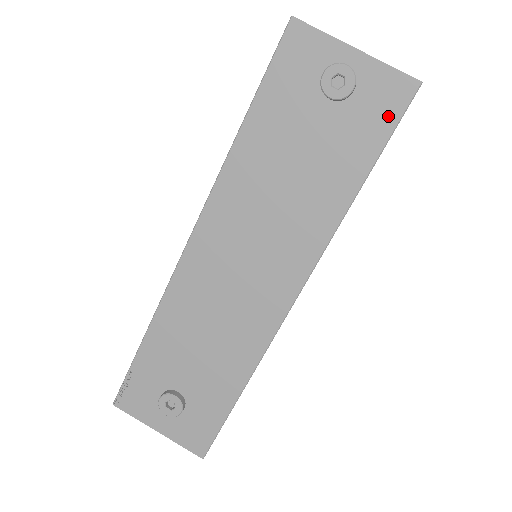
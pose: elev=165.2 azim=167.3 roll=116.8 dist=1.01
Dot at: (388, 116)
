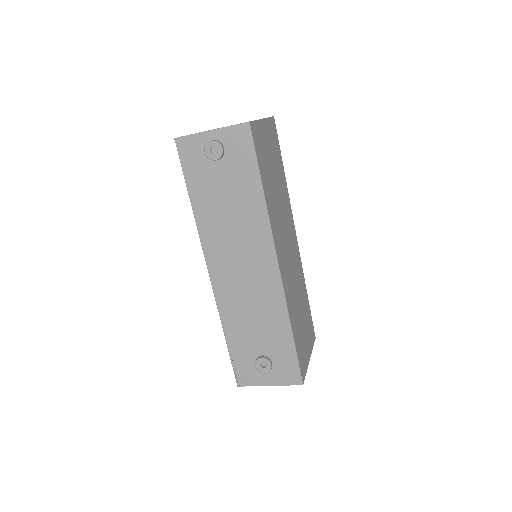
Dot at: (247, 147)
